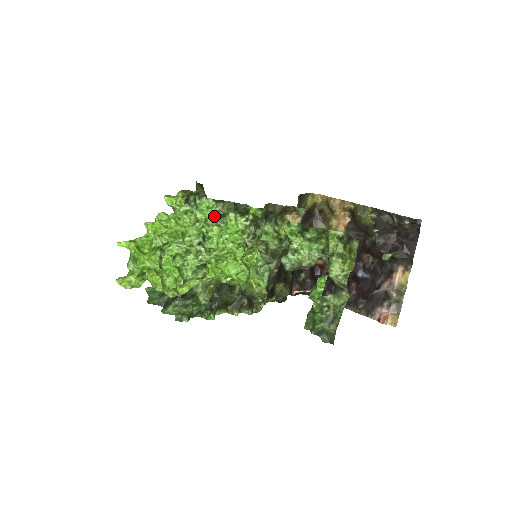
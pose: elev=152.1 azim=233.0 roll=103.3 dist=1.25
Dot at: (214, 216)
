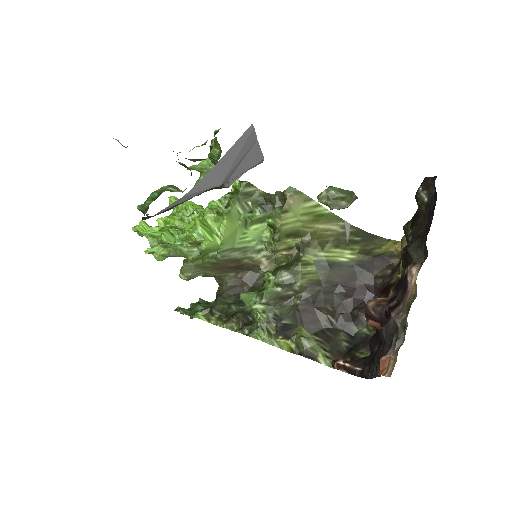
Dot at: occluded
